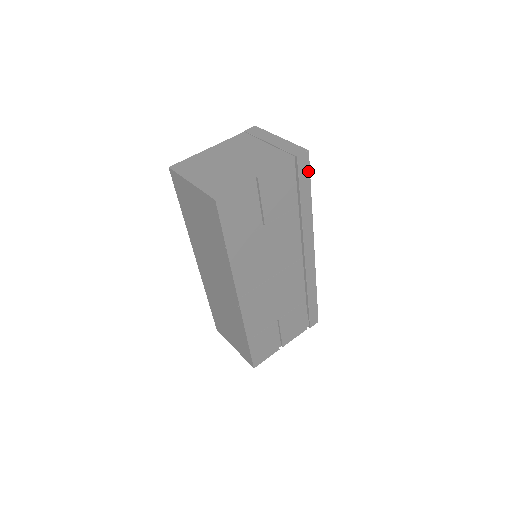
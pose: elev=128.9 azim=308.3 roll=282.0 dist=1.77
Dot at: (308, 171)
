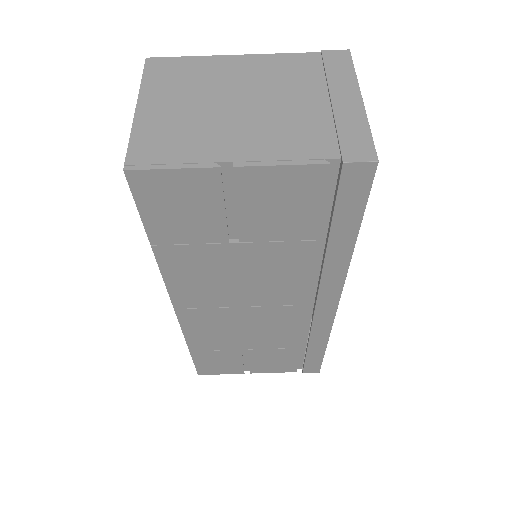
Dot at: (364, 196)
